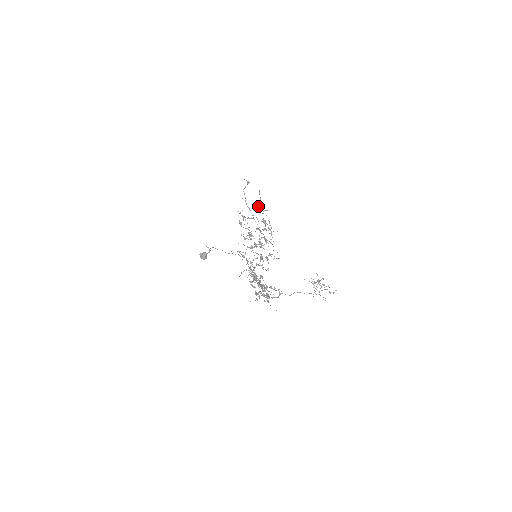
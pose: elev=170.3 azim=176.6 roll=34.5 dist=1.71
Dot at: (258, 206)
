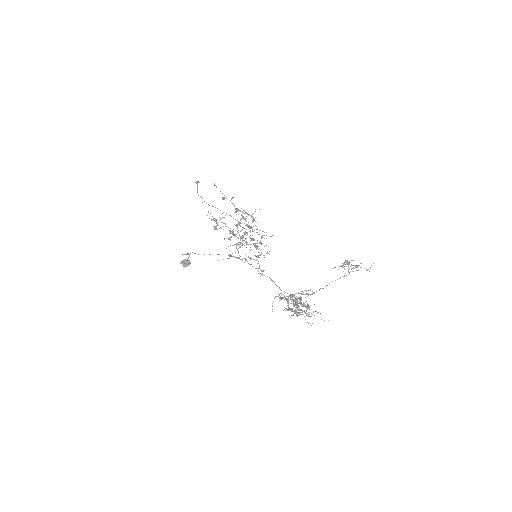
Dot at: (222, 199)
